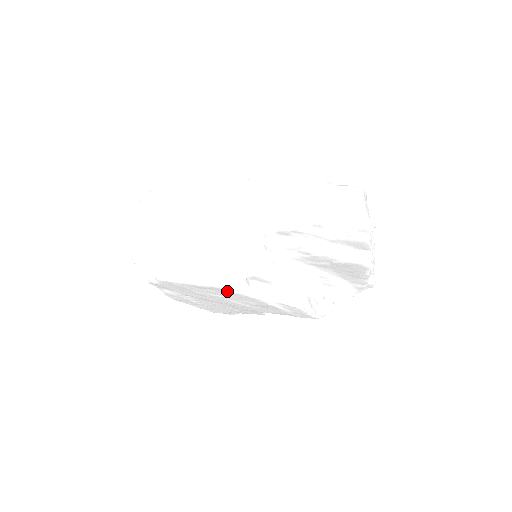
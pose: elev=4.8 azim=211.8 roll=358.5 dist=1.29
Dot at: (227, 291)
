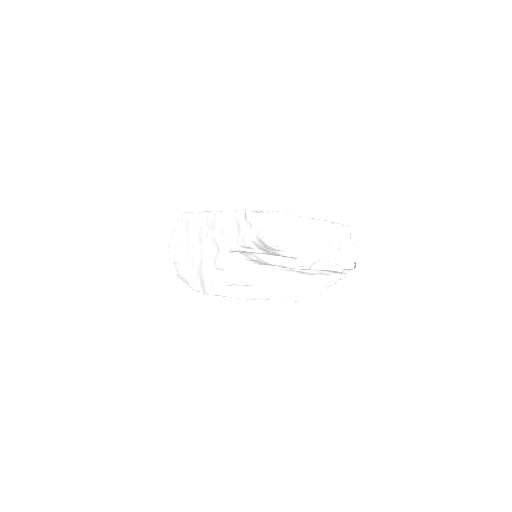
Dot at: occluded
